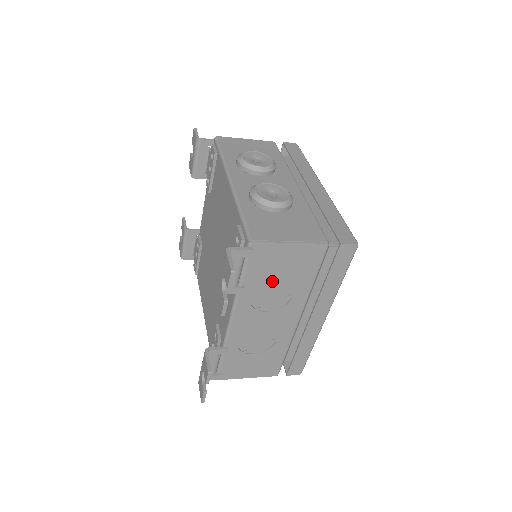
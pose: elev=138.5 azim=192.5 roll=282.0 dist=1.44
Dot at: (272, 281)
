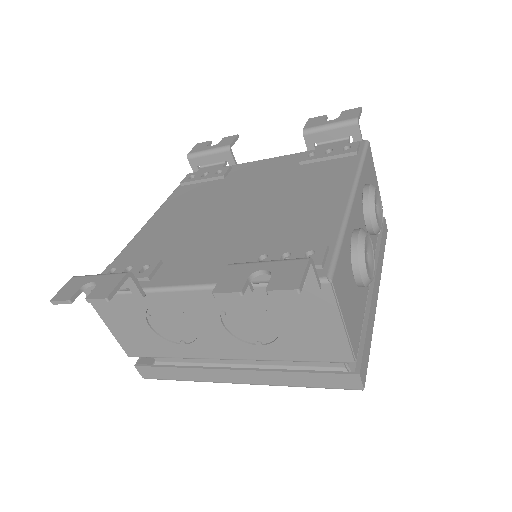
Dot at: (273, 318)
